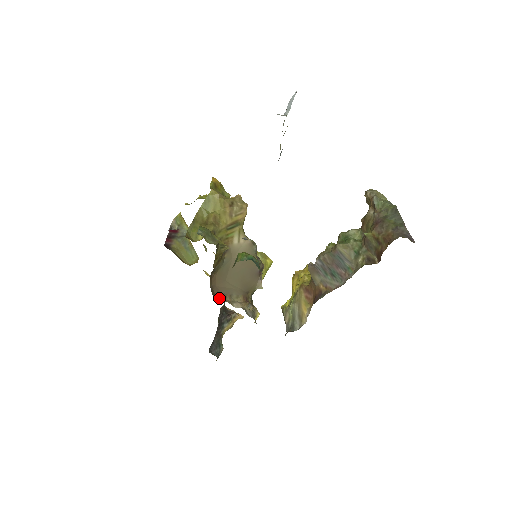
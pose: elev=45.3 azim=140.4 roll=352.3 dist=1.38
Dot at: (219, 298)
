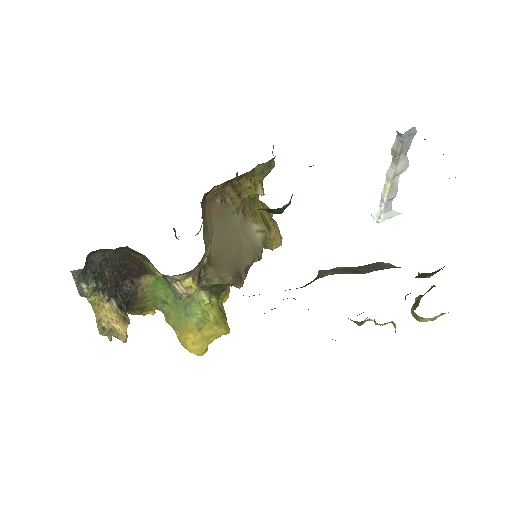
Dot at: (202, 207)
